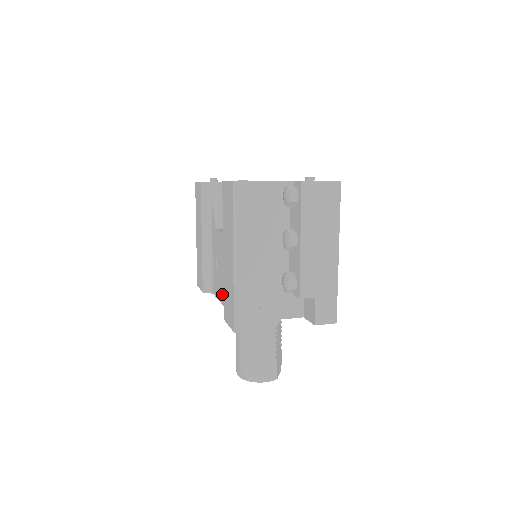
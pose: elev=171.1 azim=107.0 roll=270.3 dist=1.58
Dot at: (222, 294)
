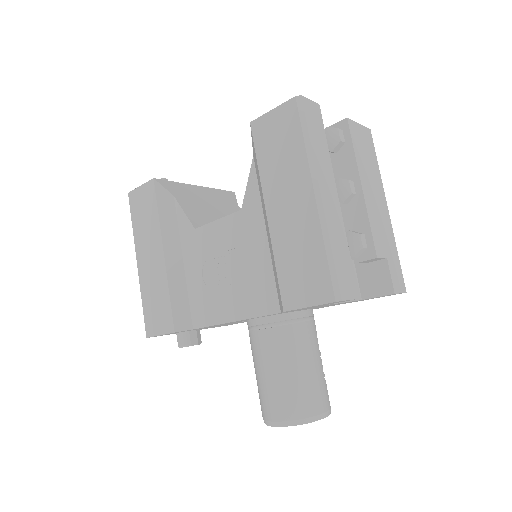
Dot at: (235, 305)
